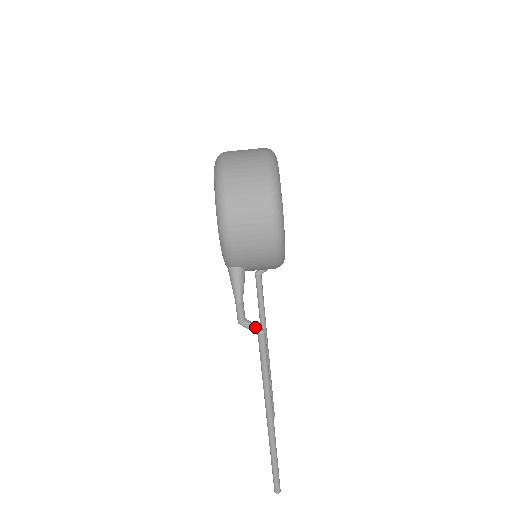
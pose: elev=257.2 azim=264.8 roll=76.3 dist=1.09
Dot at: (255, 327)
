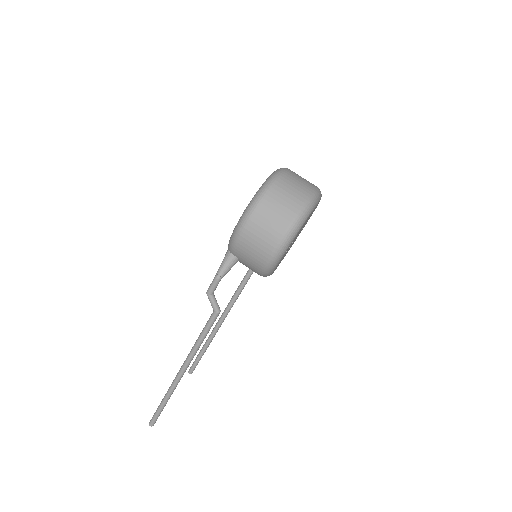
Dot at: (215, 304)
